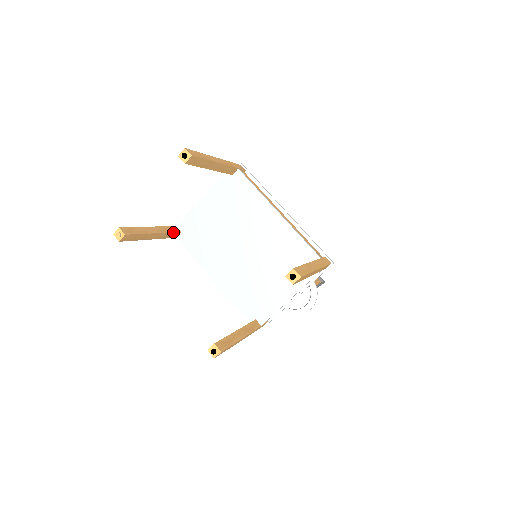
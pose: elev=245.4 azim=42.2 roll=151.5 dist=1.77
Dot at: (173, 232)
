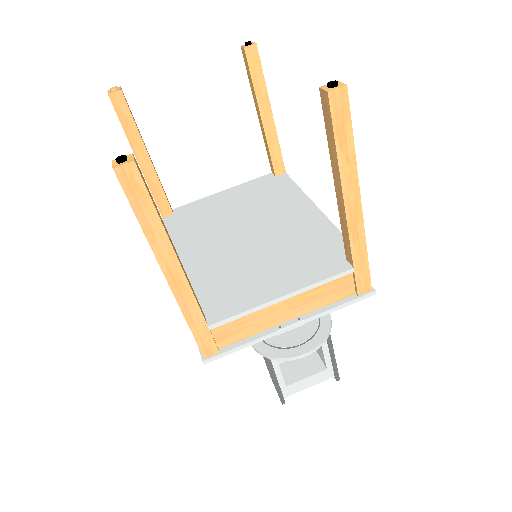
Dot at: (166, 197)
